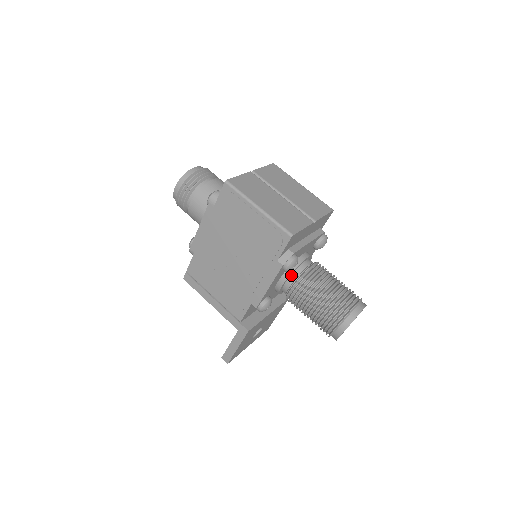
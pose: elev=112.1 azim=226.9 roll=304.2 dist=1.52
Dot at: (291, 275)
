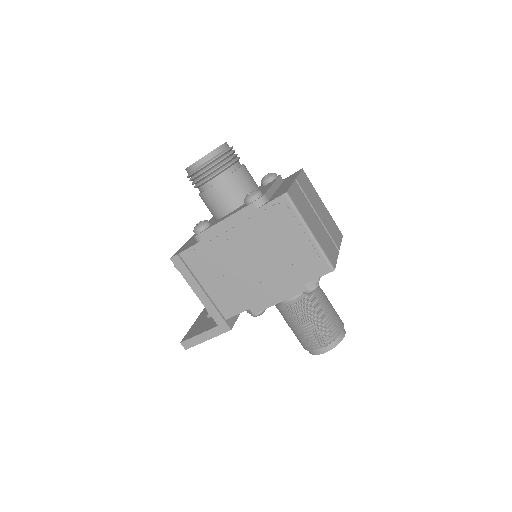
Dot at: occluded
